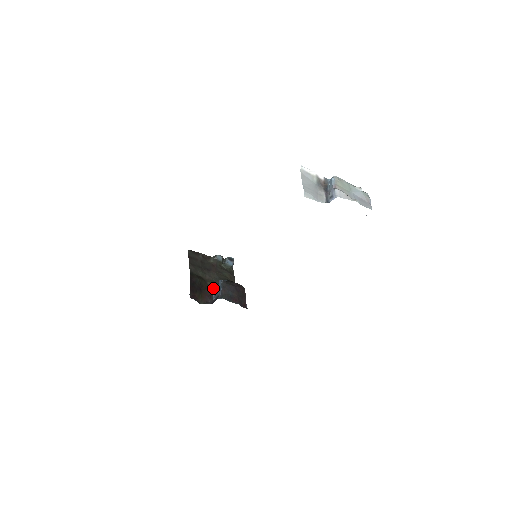
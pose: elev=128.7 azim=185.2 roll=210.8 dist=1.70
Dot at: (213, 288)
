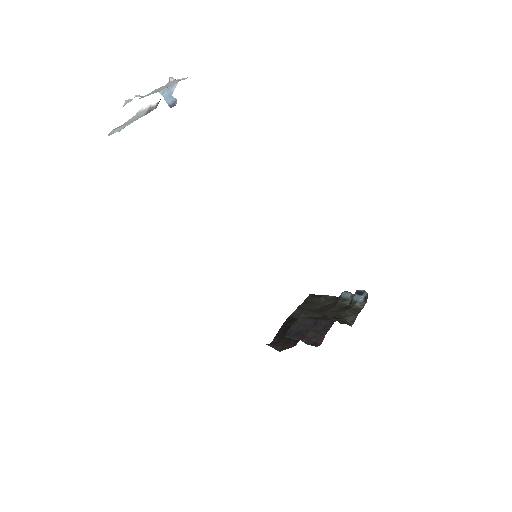
Dot at: occluded
